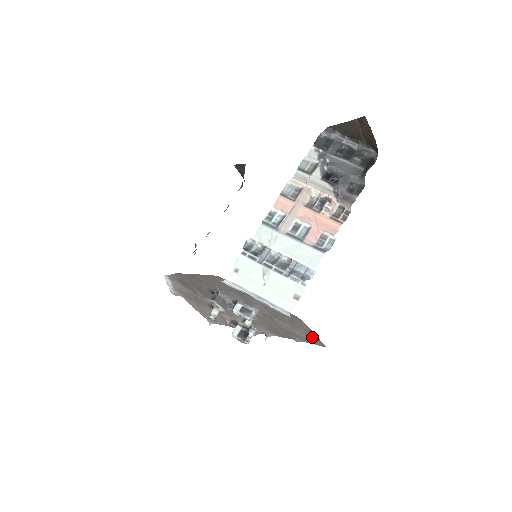
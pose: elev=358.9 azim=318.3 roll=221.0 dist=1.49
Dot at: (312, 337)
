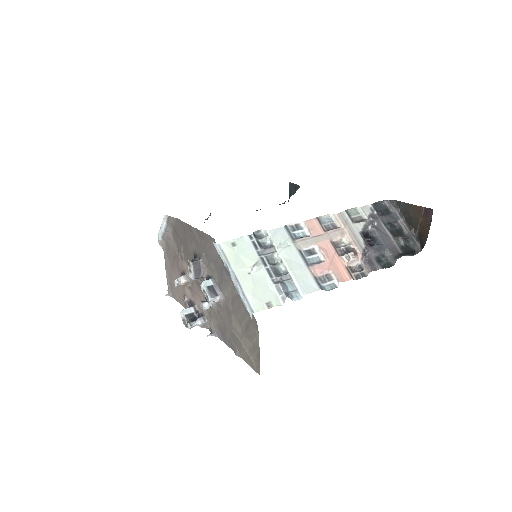
Dot at: (254, 356)
